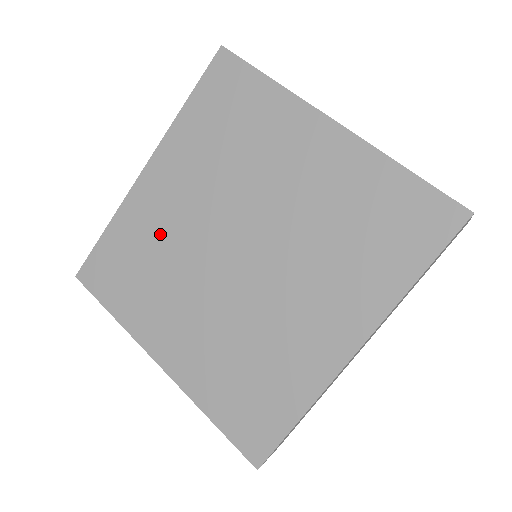
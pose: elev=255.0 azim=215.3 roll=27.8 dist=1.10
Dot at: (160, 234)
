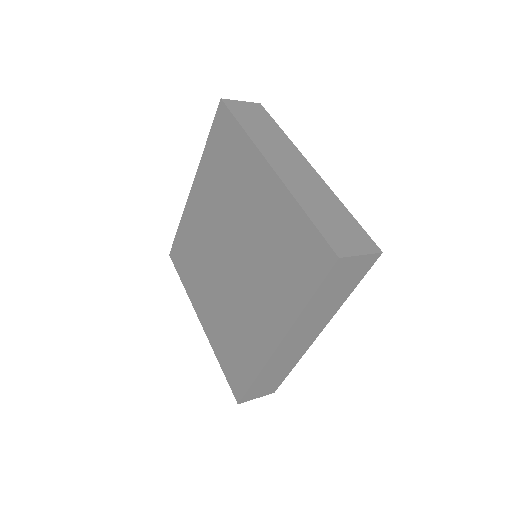
Dot at: (199, 235)
